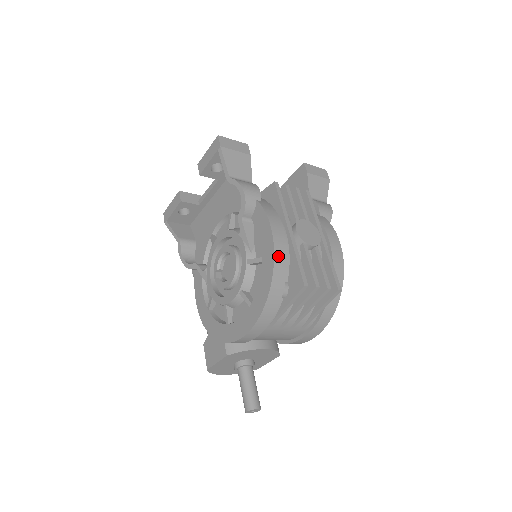
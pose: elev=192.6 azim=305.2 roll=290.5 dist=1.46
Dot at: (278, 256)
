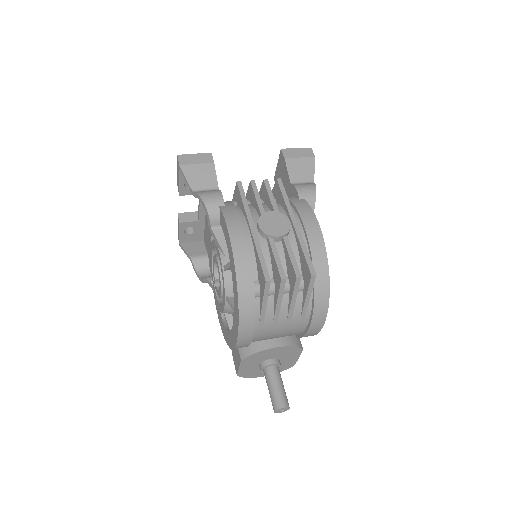
Dot at: (238, 257)
